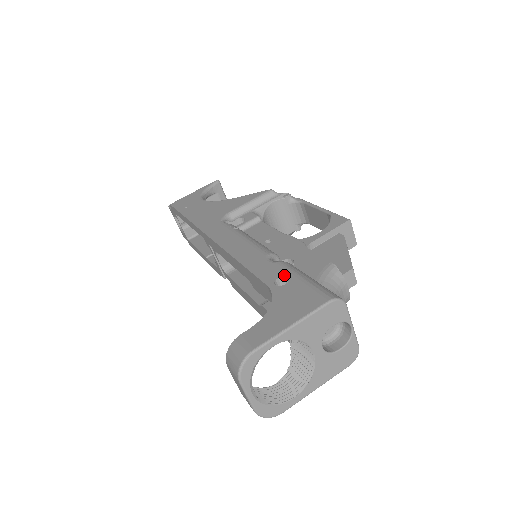
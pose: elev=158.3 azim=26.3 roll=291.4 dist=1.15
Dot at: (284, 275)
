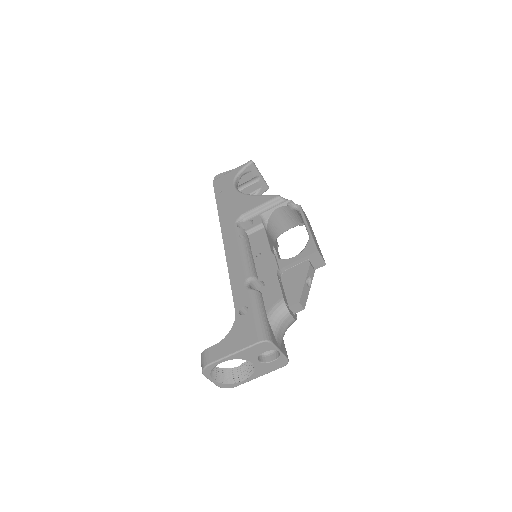
Dot at: (247, 306)
